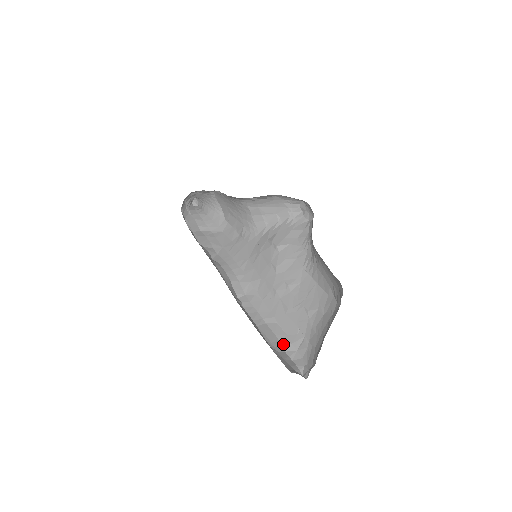
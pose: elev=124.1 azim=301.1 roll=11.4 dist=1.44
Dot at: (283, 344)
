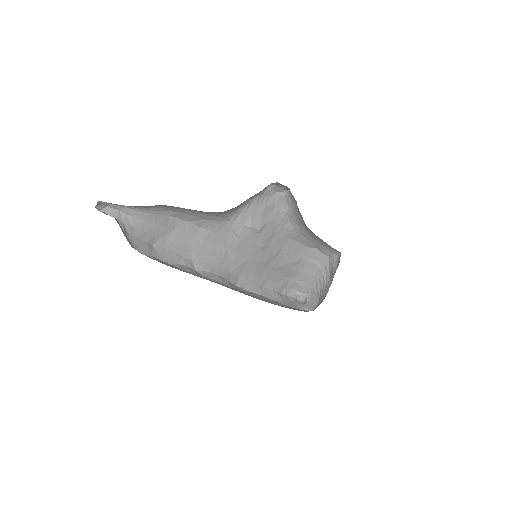
Dot at: (279, 291)
